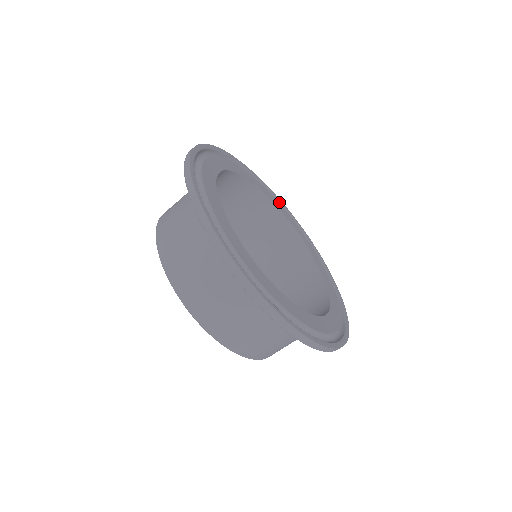
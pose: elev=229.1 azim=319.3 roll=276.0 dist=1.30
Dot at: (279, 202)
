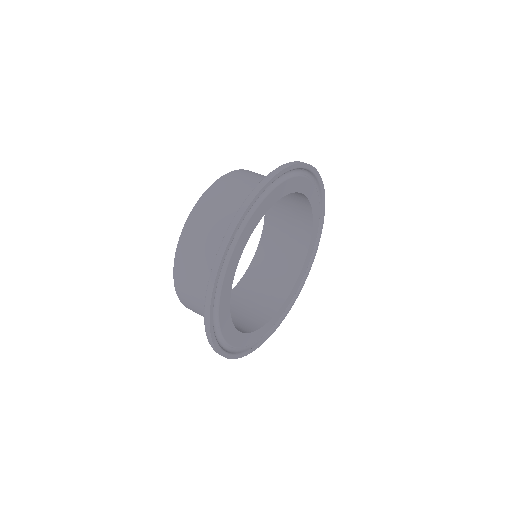
Dot at: (320, 189)
